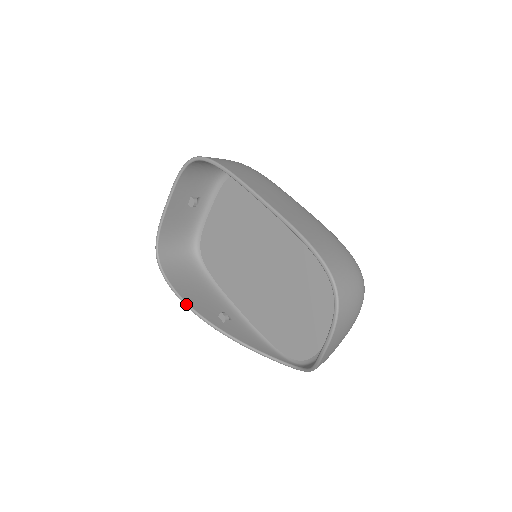
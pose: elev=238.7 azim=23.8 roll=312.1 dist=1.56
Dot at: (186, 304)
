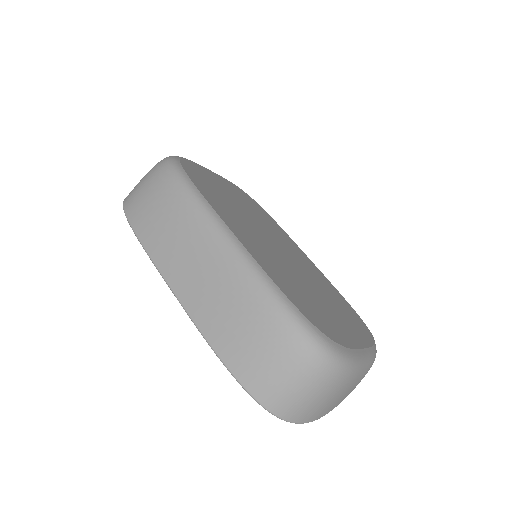
Dot at: occluded
